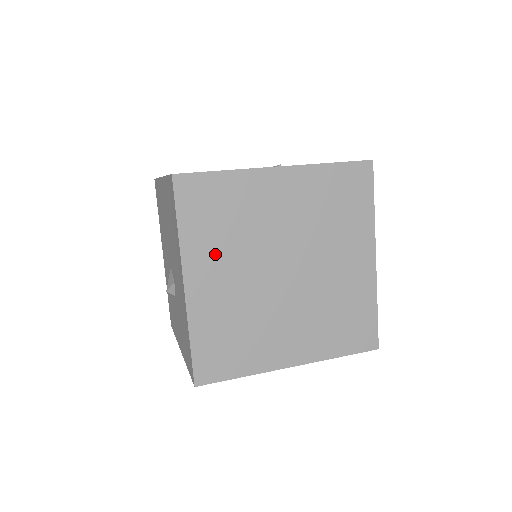
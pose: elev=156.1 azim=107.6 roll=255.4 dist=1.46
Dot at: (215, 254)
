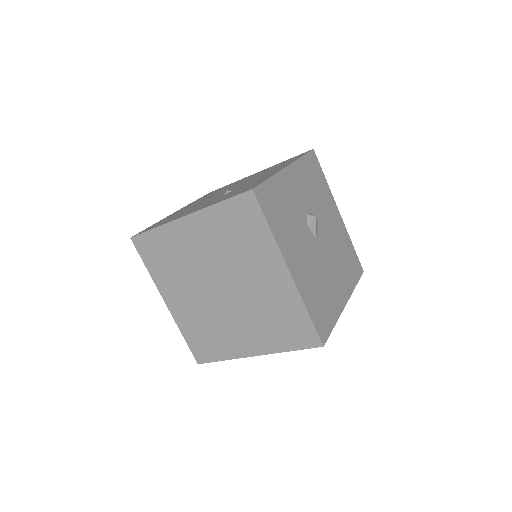
Dot at: (173, 283)
